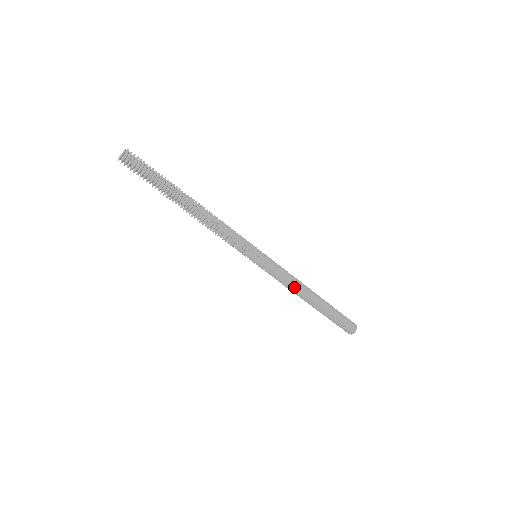
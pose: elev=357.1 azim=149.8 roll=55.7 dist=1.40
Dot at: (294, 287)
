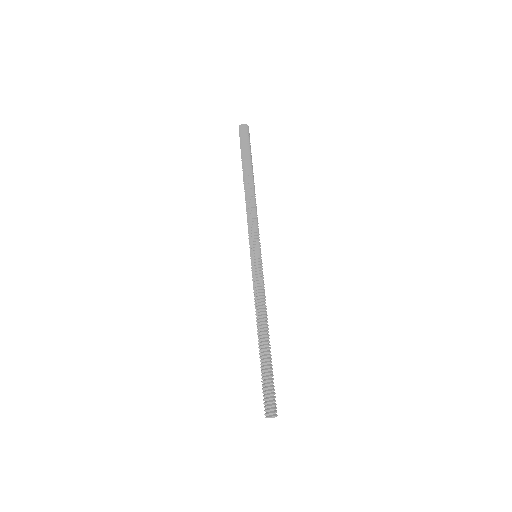
Dot at: (264, 307)
